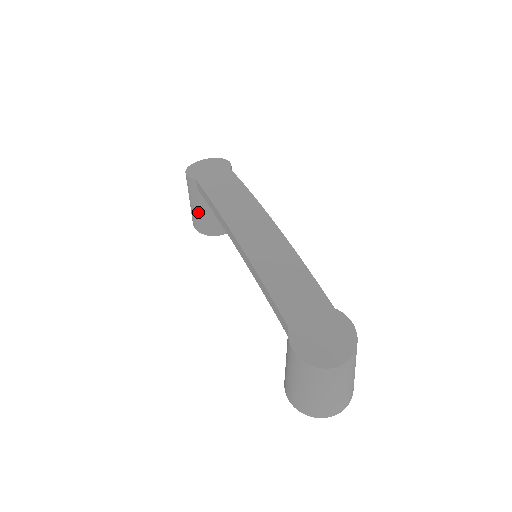
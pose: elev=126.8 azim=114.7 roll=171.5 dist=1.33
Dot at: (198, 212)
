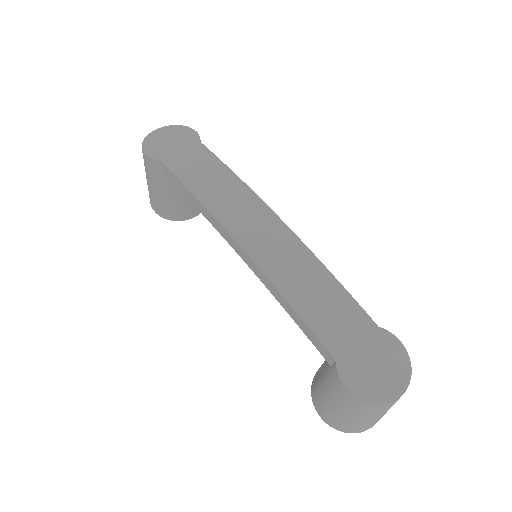
Dot at: (162, 197)
